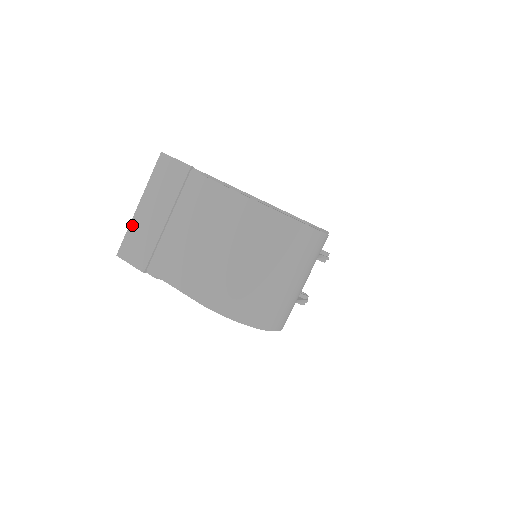
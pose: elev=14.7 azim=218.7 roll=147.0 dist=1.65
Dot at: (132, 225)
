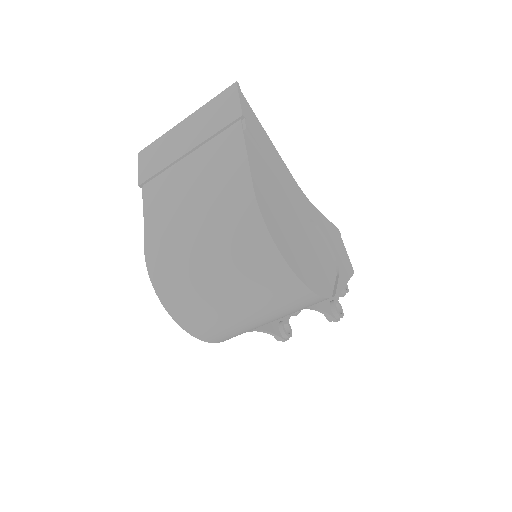
Dot at: (166, 135)
